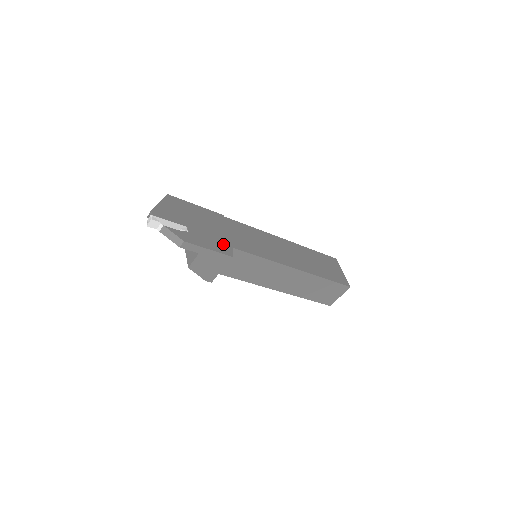
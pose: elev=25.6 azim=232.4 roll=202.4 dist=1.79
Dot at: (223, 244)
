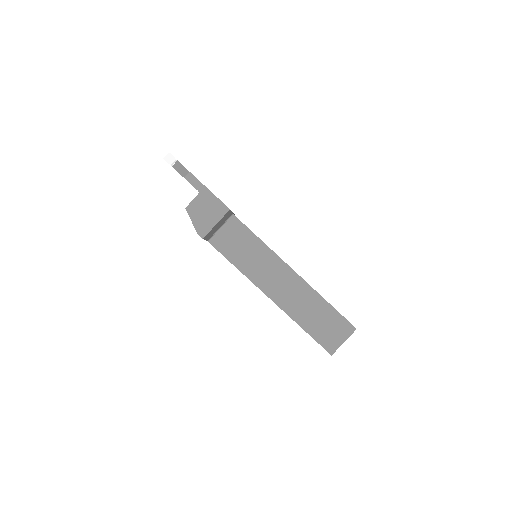
Dot at: occluded
